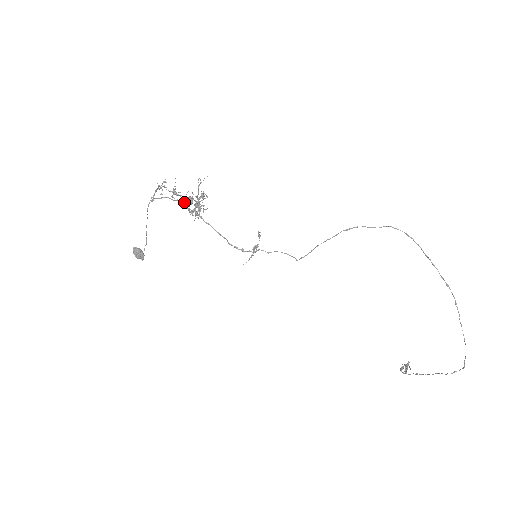
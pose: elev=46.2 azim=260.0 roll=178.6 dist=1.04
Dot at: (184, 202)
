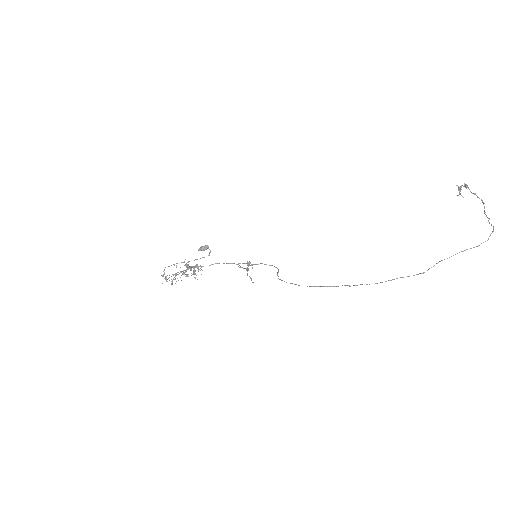
Dot at: (184, 270)
